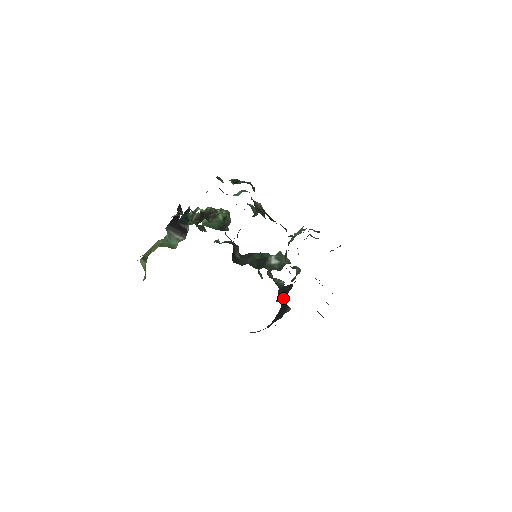
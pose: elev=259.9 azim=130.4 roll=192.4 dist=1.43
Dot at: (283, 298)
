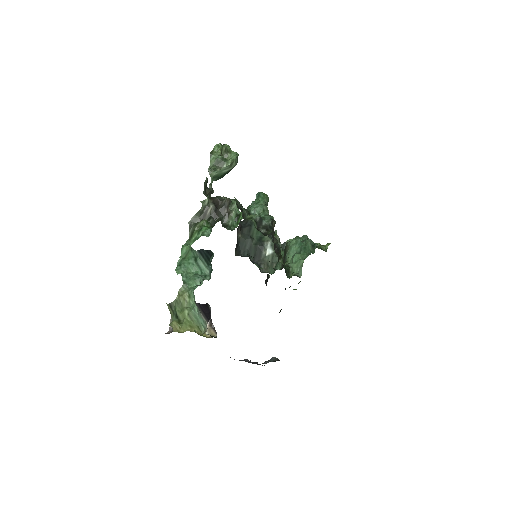
Dot at: occluded
